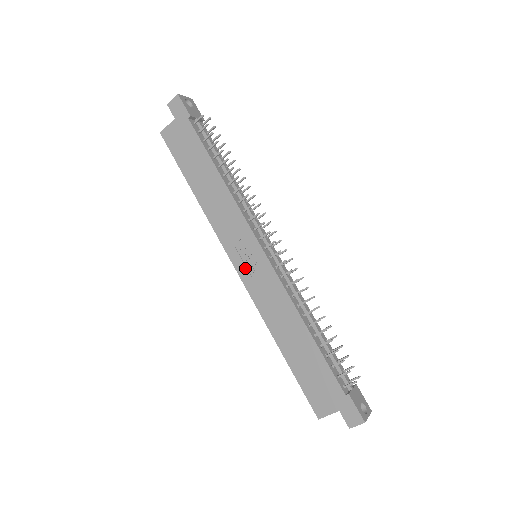
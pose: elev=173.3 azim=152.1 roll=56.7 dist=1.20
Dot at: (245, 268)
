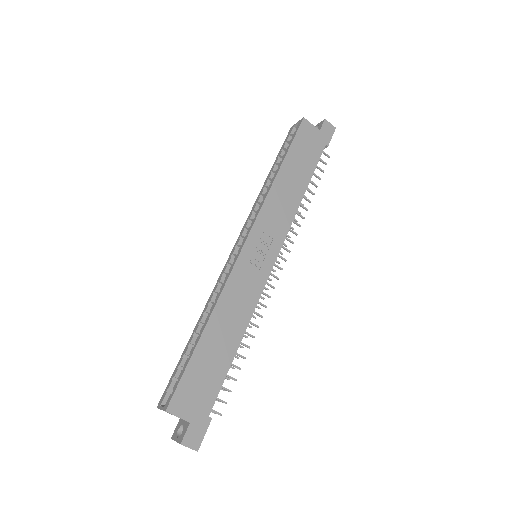
Dot at: (251, 253)
